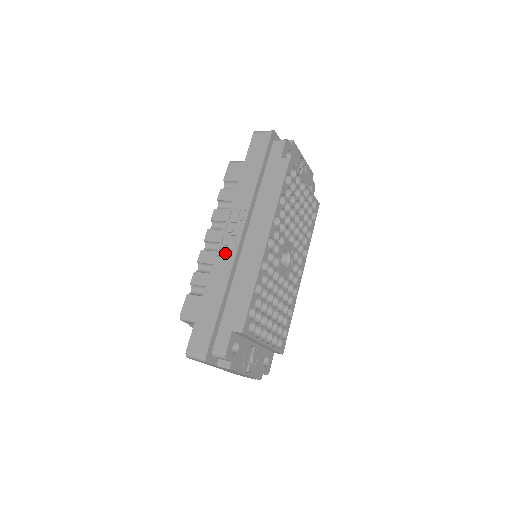
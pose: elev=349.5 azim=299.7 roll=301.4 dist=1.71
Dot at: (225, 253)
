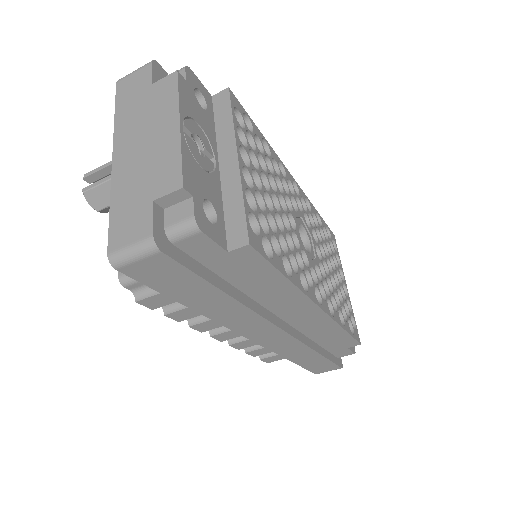
Dot at: occluded
